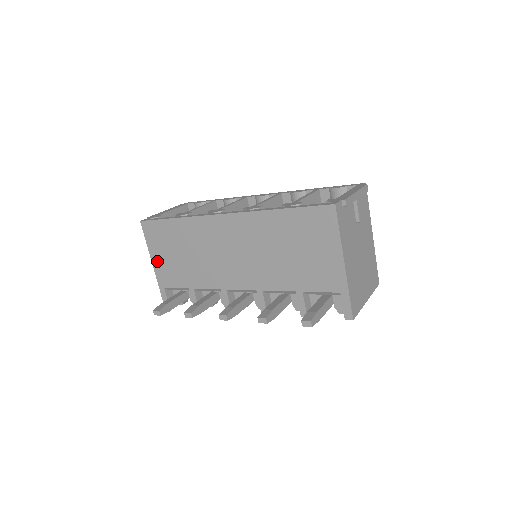
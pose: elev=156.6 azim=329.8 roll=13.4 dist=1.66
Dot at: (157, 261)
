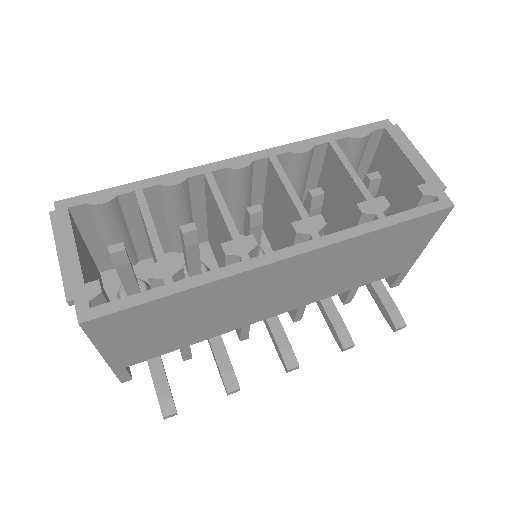
Dot at: (116, 350)
